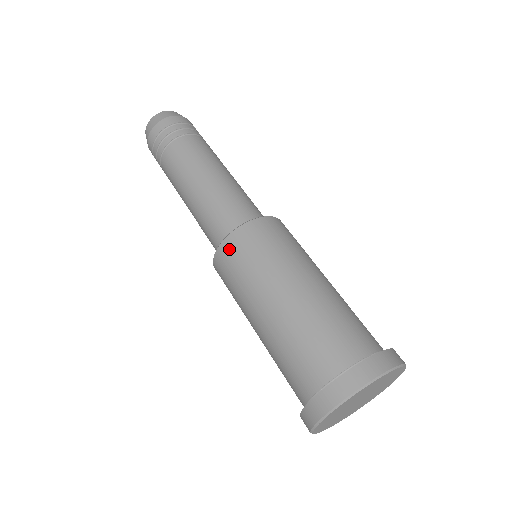
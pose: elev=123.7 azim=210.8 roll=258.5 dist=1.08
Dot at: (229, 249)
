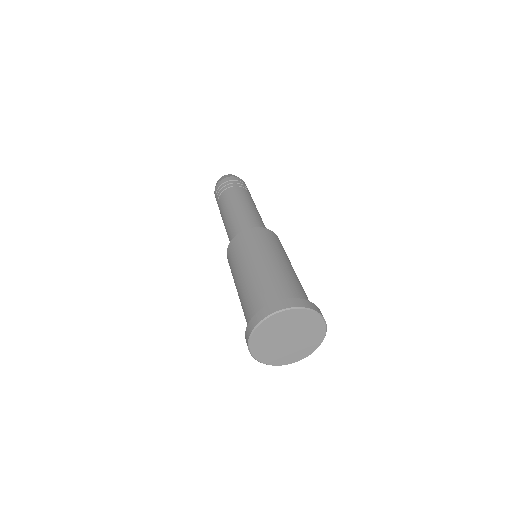
Dot at: (230, 249)
